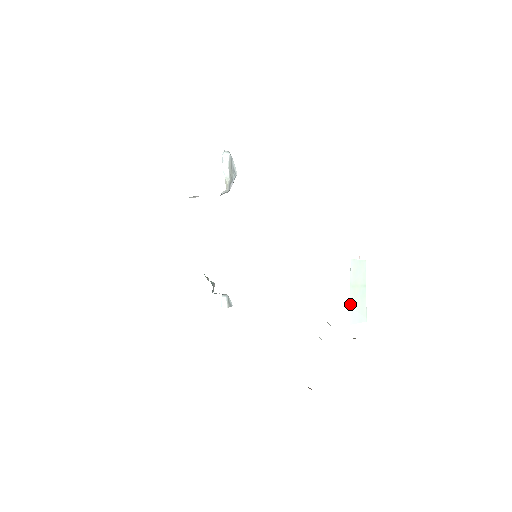
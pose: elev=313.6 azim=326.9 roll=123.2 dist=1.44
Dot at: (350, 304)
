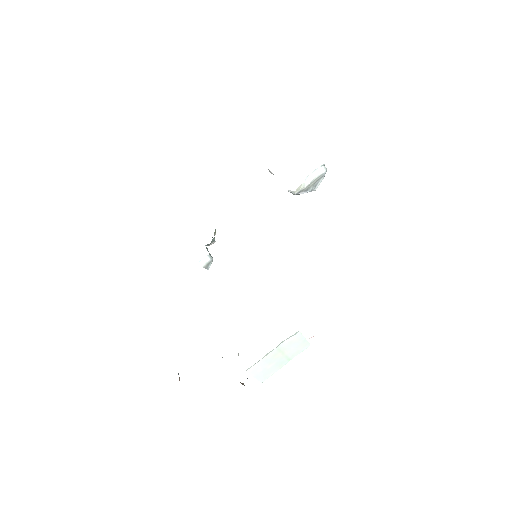
Dot at: (262, 358)
